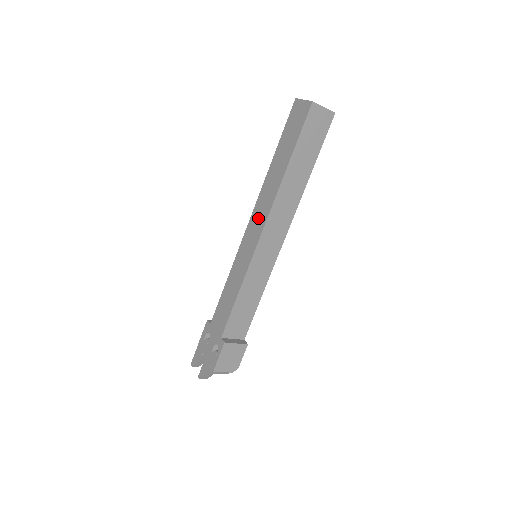
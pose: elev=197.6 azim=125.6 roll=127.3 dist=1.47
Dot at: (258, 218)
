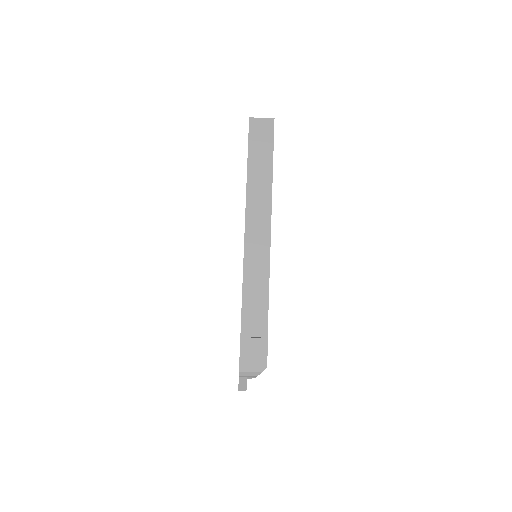
Dot at: occluded
